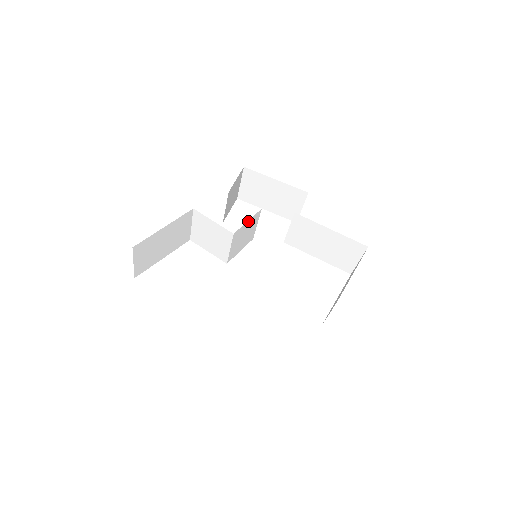
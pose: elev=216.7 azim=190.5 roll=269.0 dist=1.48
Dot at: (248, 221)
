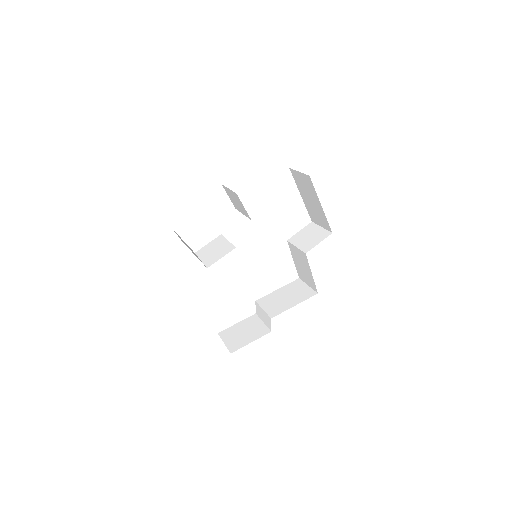
Dot at: occluded
